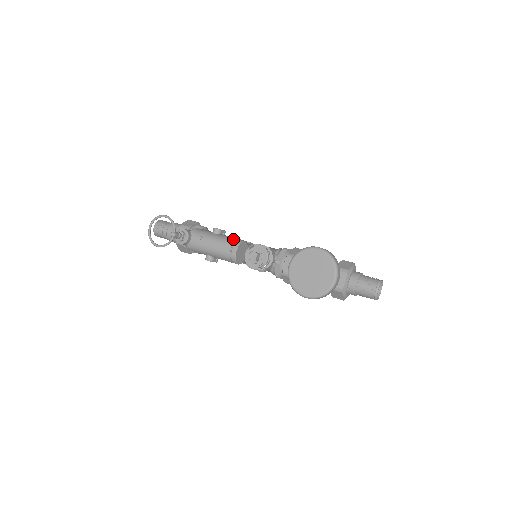
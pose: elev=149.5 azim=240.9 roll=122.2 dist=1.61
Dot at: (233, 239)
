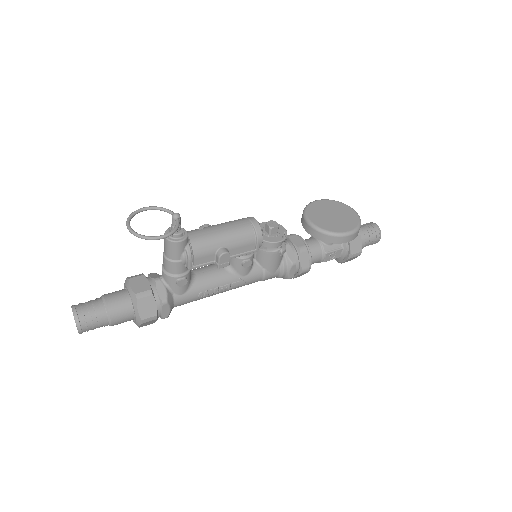
Dot at: occluded
